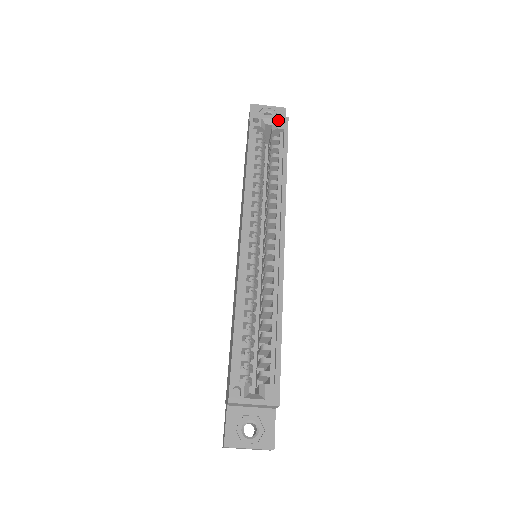
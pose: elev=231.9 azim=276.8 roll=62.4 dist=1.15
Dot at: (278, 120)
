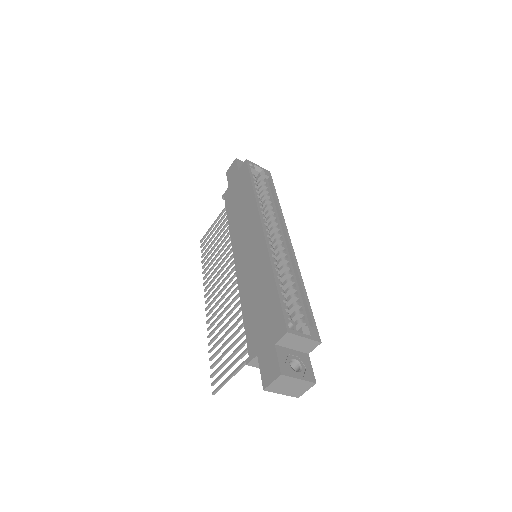
Dot at: (264, 170)
